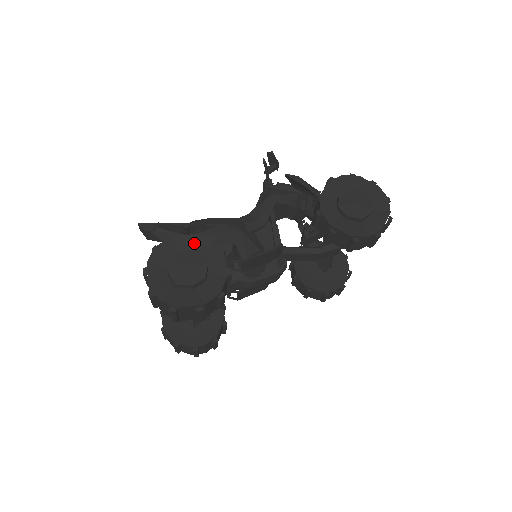
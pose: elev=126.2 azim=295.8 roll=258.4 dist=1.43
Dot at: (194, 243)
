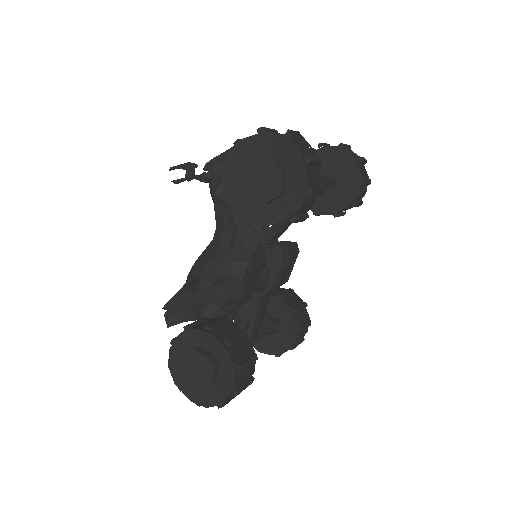
Dot at: (186, 341)
